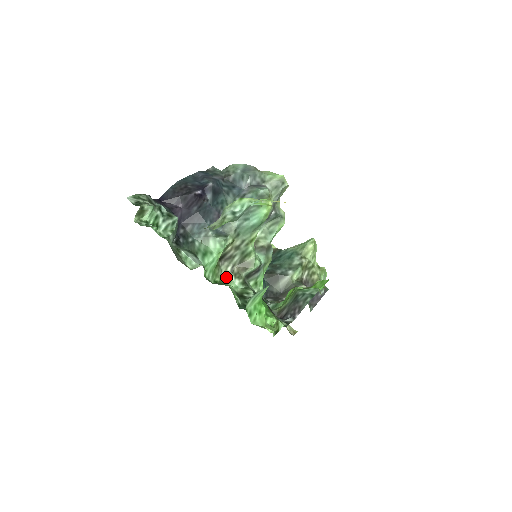
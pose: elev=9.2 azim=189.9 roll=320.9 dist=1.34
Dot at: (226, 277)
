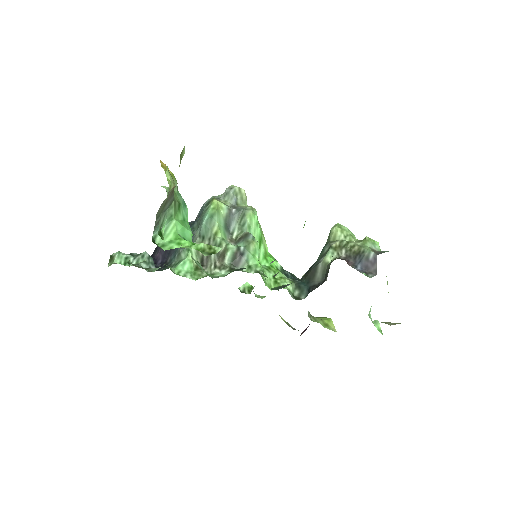
Dot at: (211, 274)
